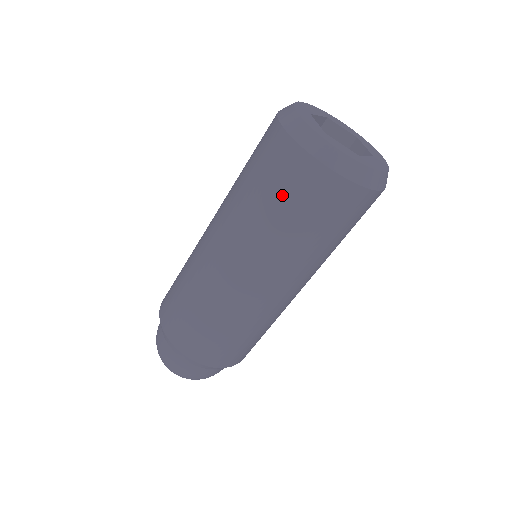
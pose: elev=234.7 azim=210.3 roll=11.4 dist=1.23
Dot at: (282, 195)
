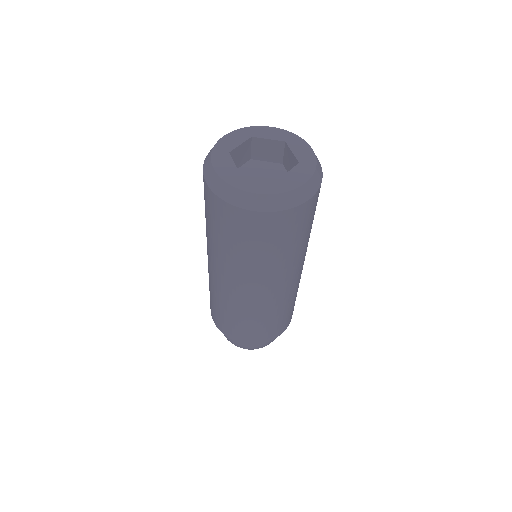
Dot at: occluded
